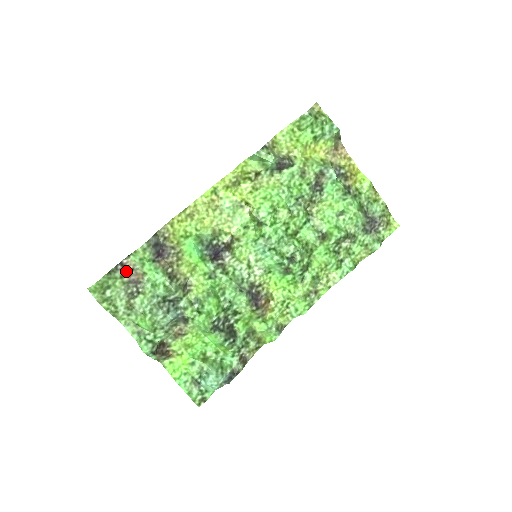
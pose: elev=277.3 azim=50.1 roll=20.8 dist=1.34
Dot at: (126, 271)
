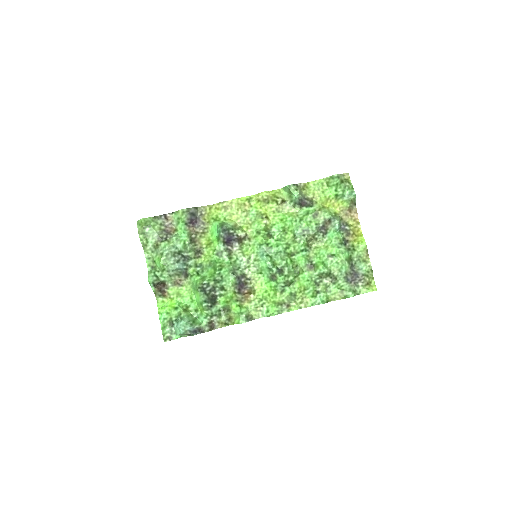
Dot at: (166, 222)
